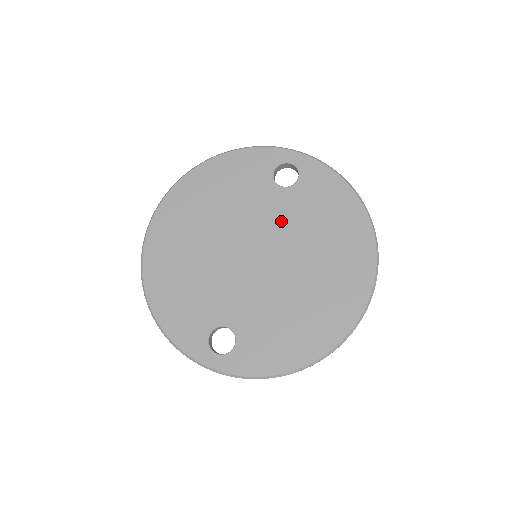
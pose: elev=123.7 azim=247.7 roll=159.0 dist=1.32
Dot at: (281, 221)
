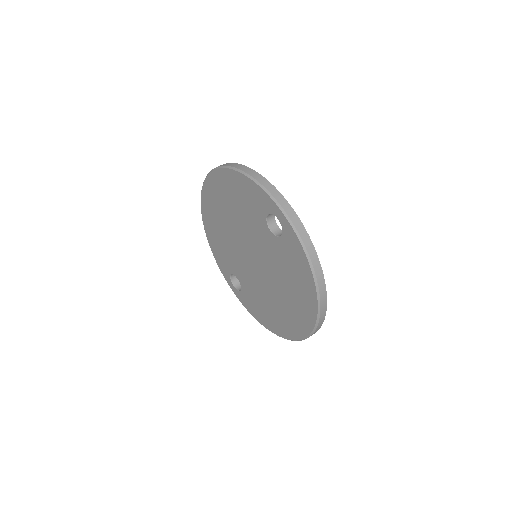
Dot at: (267, 253)
